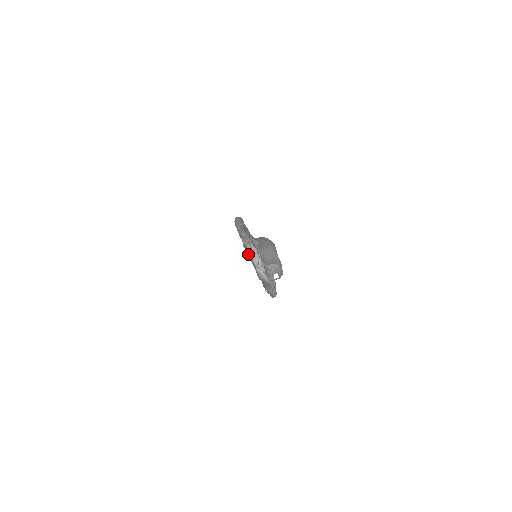
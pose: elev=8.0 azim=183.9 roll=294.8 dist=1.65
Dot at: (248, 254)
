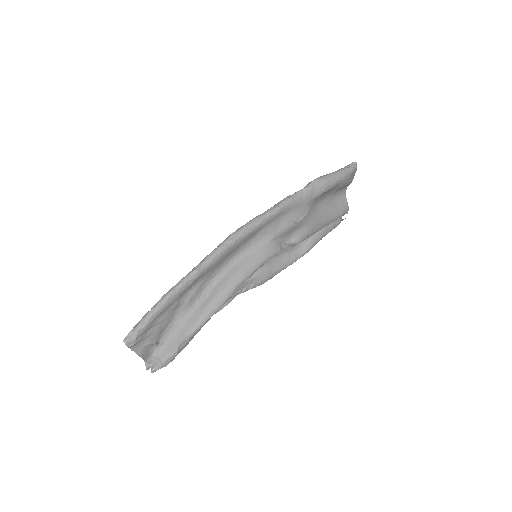
Dot at: occluded
